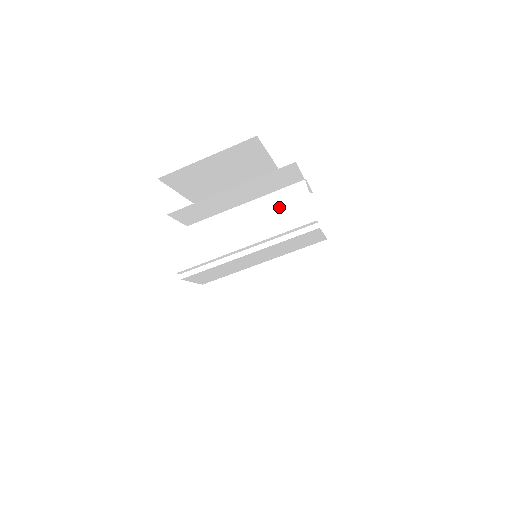
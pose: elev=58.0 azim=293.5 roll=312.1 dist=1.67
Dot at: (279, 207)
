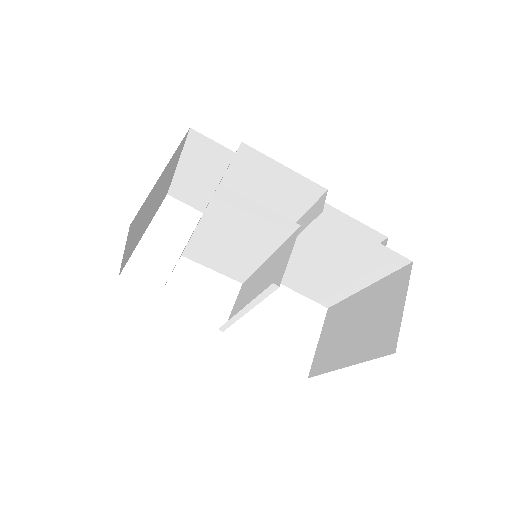
Dot at: (227, 217)
